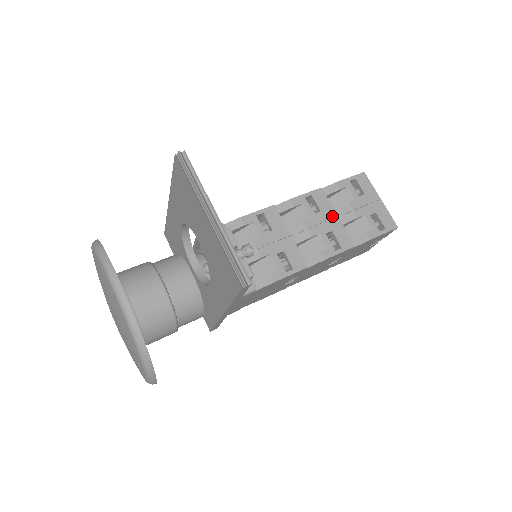
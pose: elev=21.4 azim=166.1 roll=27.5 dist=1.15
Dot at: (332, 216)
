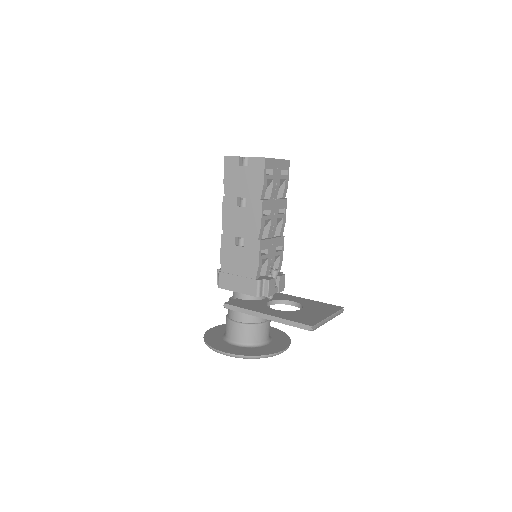
Dot at: (274, 203)
